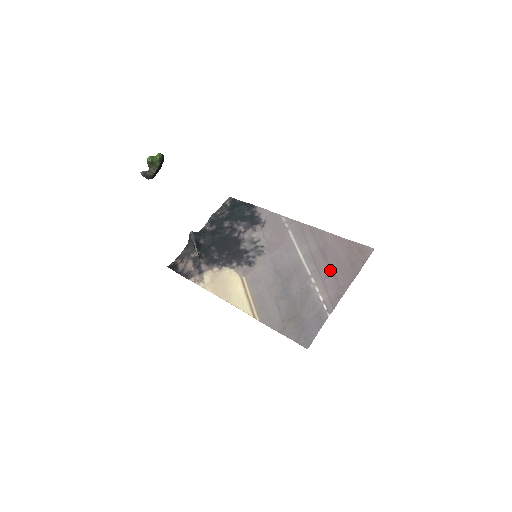
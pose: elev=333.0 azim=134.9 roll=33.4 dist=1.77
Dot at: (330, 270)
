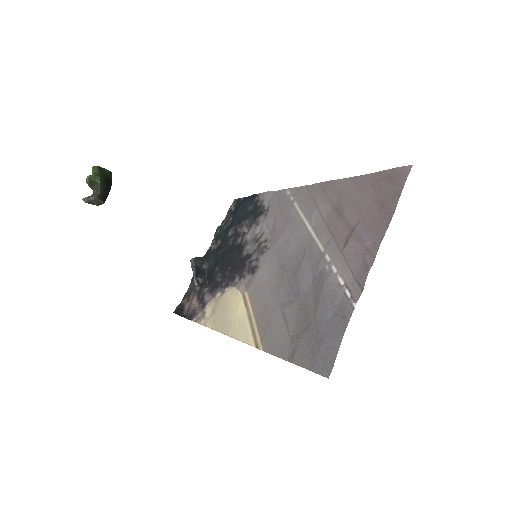
Dot at: (350, 231)
